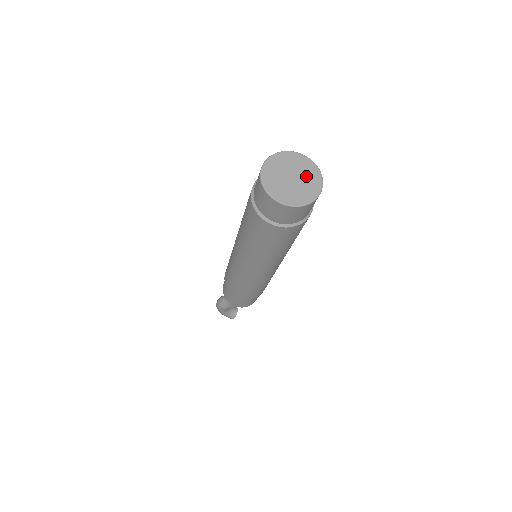
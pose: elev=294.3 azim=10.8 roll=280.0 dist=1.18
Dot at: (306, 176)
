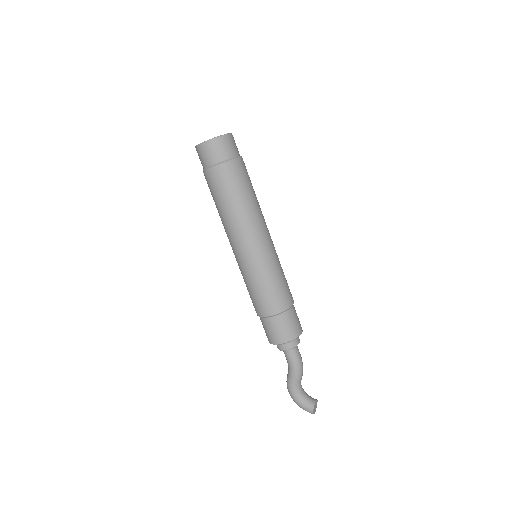
Dot at: occluded
